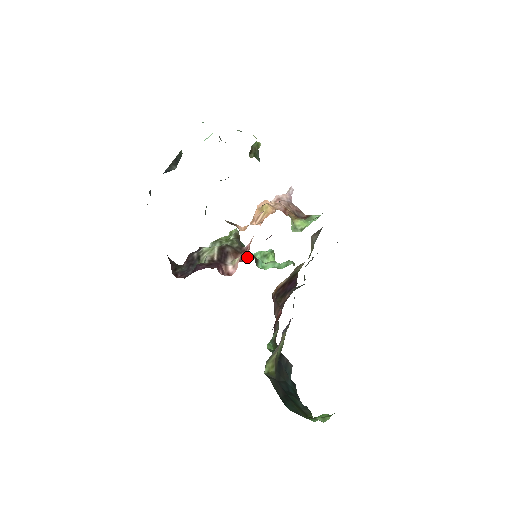
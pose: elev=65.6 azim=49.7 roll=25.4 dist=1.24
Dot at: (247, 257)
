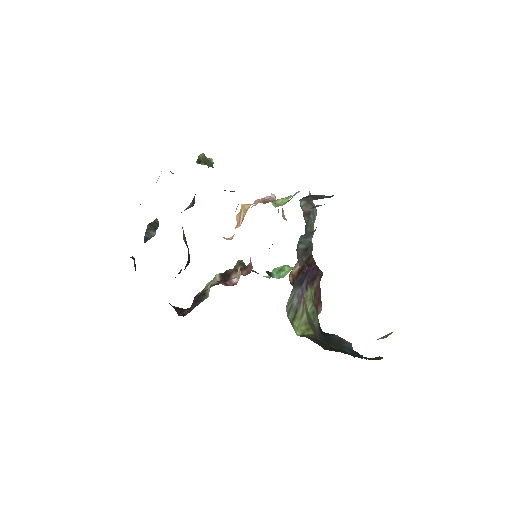
Dot at: (252, 267)
